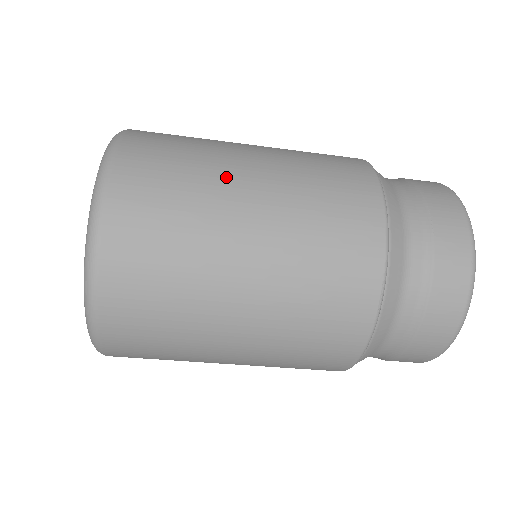
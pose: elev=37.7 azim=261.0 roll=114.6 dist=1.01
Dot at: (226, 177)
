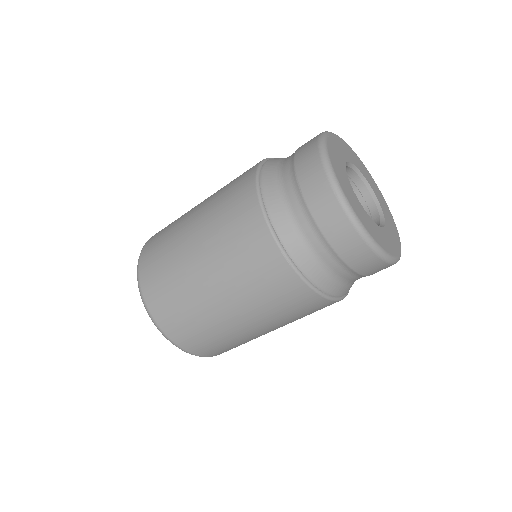
Dot at: (181, 243)
